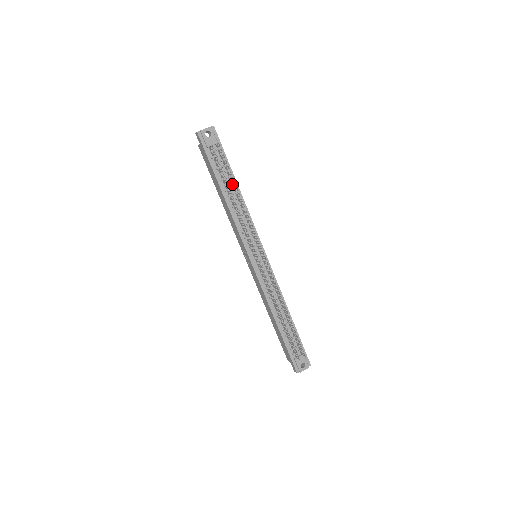
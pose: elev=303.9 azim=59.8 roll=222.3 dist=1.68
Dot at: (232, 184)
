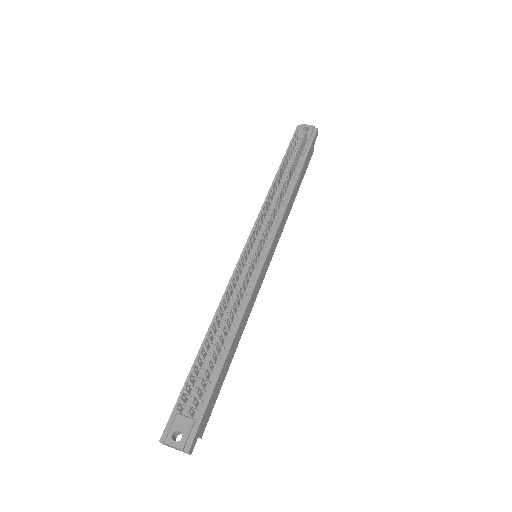
Dot at: (292, 173)
